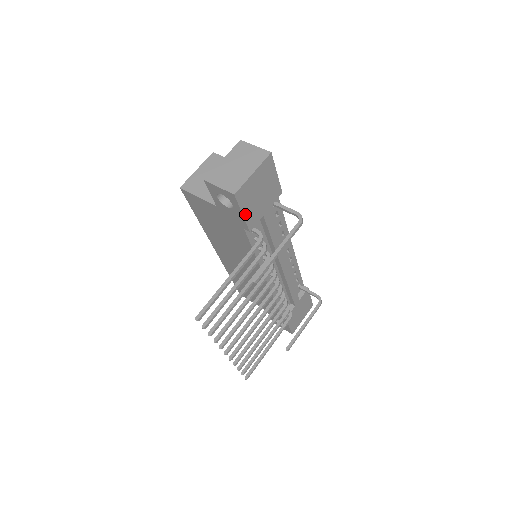
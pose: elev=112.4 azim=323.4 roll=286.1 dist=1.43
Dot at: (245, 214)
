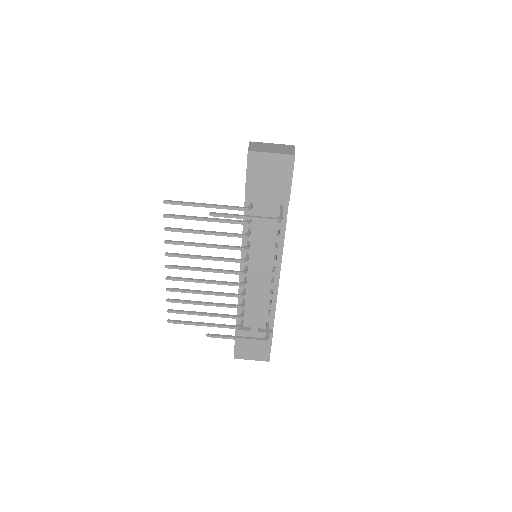
Dot at: (249, 177)
